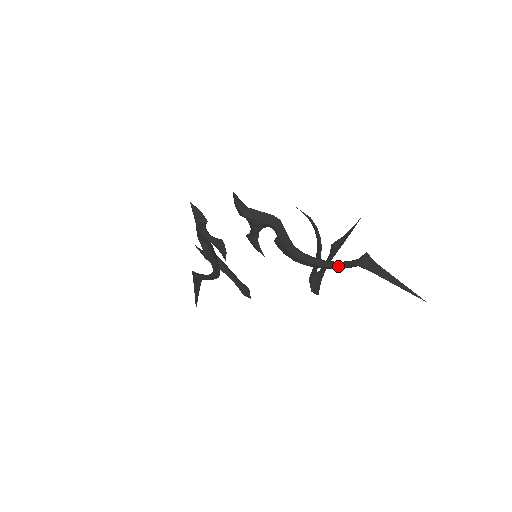
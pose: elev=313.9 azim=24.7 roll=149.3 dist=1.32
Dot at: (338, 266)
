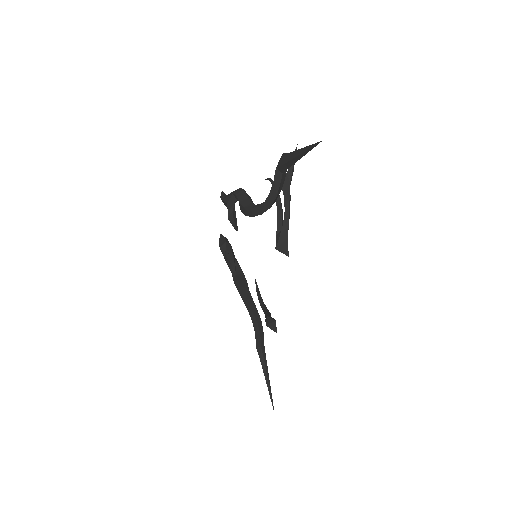
Dot at: (272, 189)
